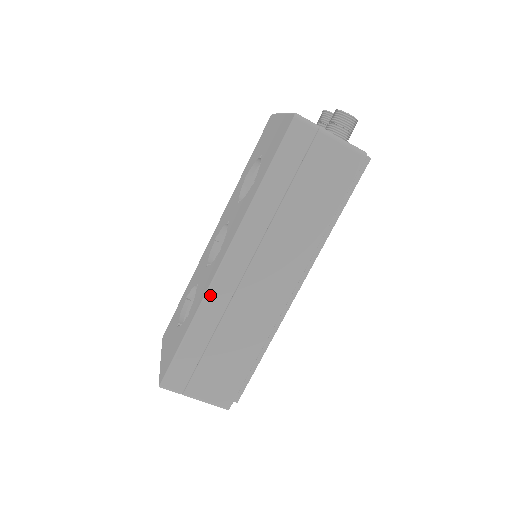
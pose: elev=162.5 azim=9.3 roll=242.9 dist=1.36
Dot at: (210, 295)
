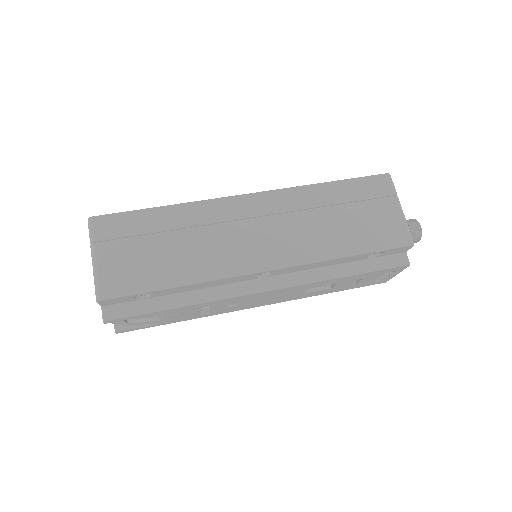
Dot at: (211, 203)
